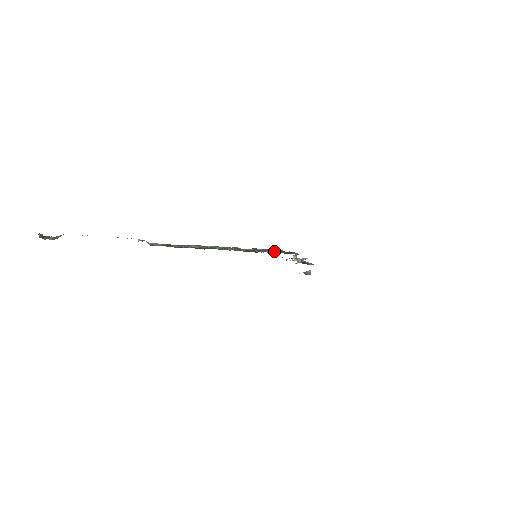
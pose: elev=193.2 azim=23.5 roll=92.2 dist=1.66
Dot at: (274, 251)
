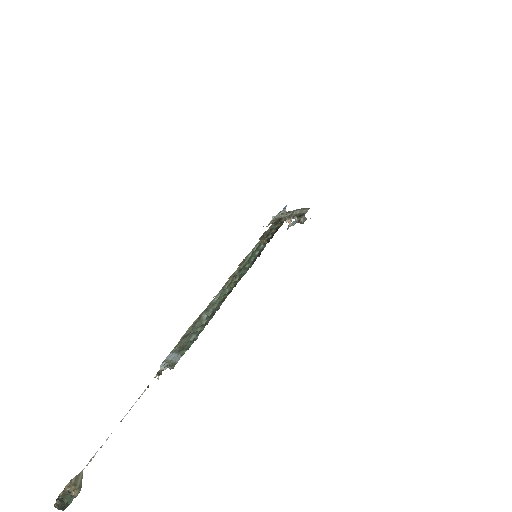
Dot at: (267, 234)
